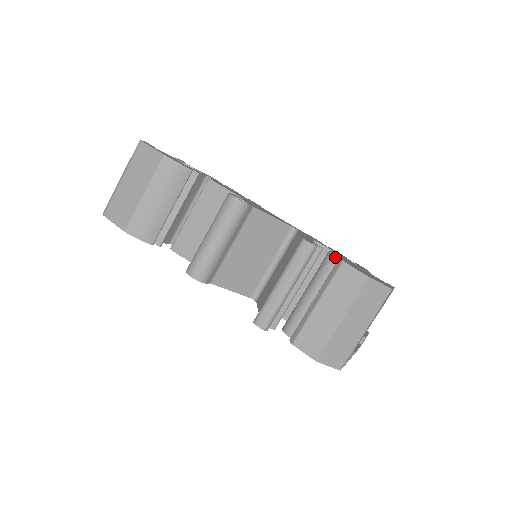
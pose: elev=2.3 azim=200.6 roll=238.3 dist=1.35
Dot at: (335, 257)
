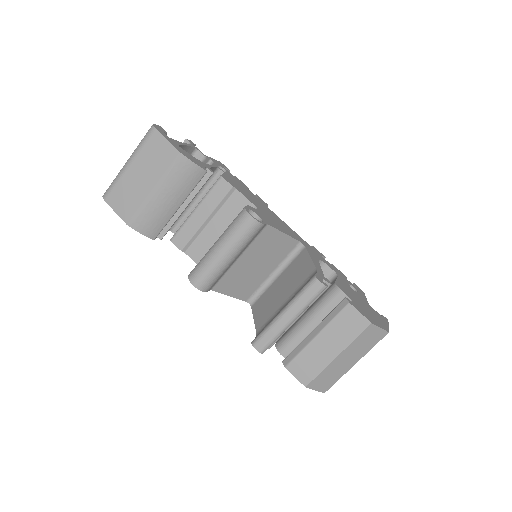
Dot at: (341, 292)
